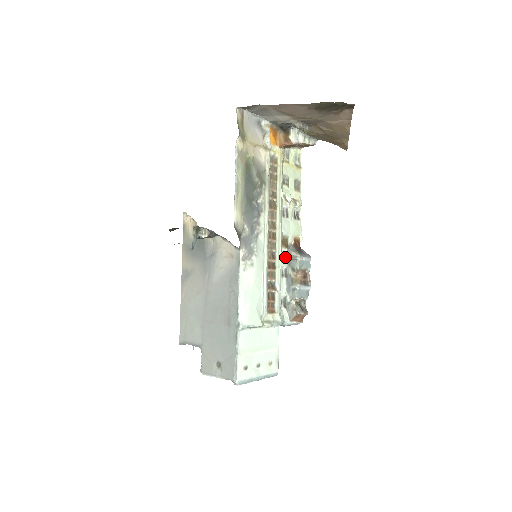
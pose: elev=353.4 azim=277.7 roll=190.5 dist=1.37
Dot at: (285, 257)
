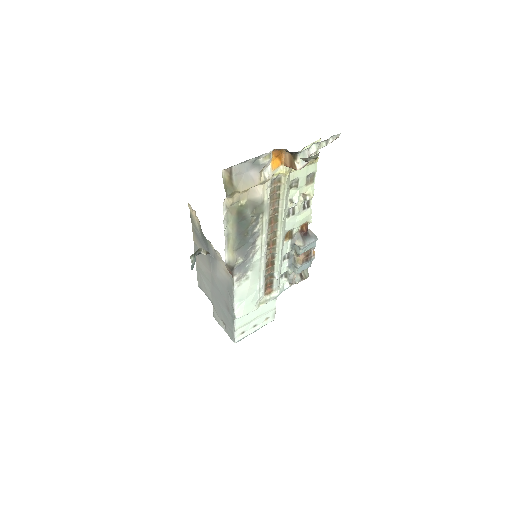
Dot at: (288, 245)
